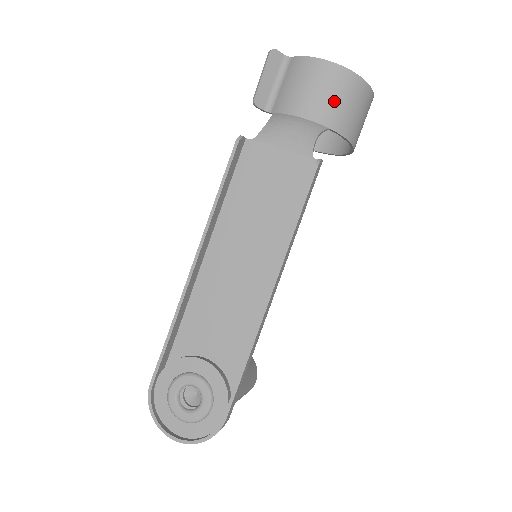
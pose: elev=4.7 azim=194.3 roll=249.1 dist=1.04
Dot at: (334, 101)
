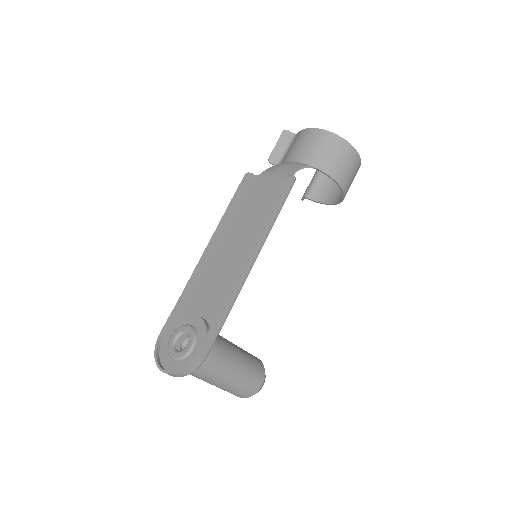
Dot at: (317, 150)
